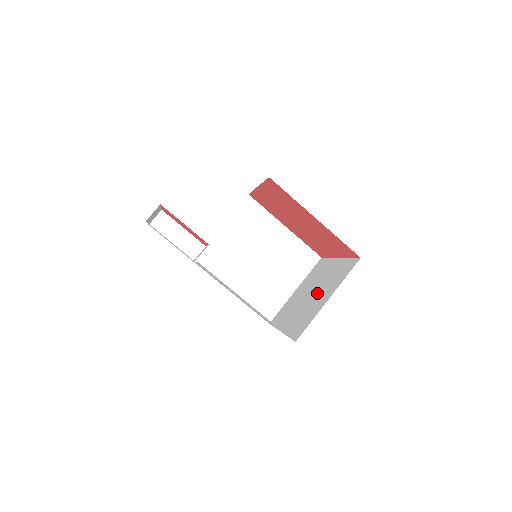
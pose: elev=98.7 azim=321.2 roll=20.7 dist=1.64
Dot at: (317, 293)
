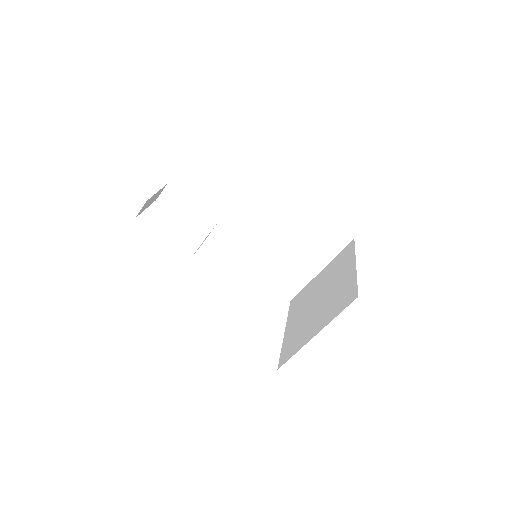
Dot at: (319, 308)
